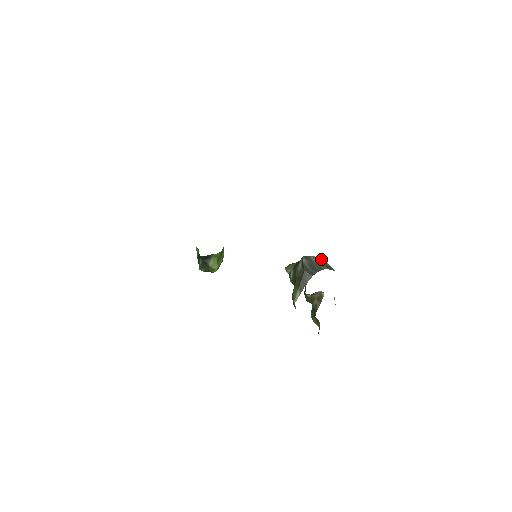
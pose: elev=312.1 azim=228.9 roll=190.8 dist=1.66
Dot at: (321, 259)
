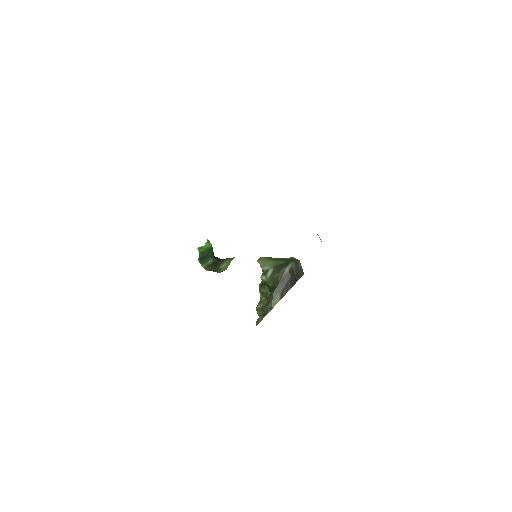
Dot at: occluded
